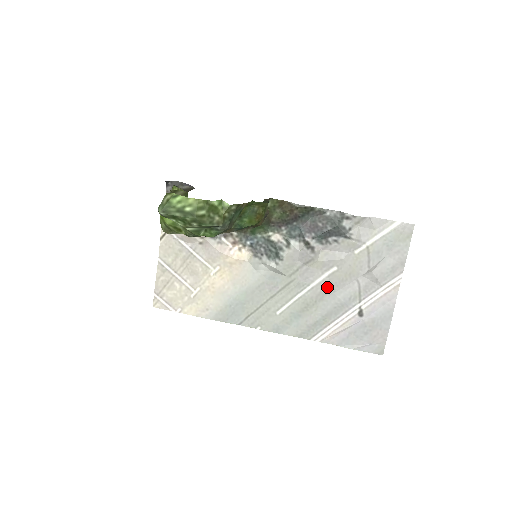
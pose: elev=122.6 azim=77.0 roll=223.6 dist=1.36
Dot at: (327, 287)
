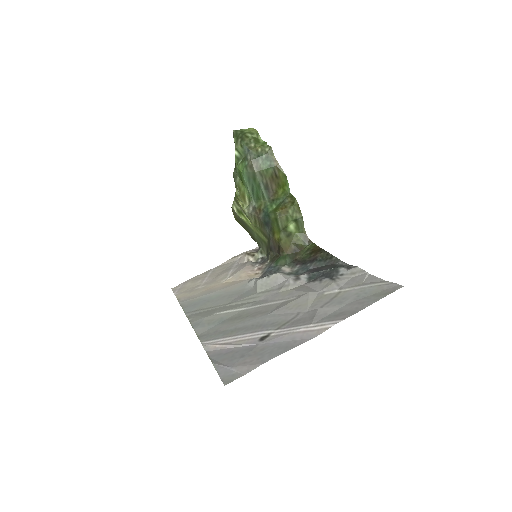
Dot at: (270, 309)
